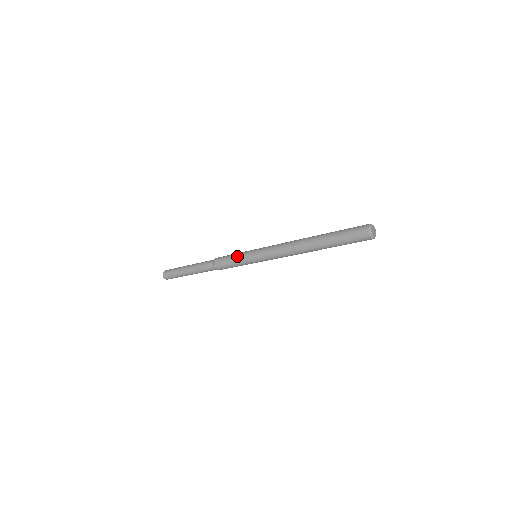
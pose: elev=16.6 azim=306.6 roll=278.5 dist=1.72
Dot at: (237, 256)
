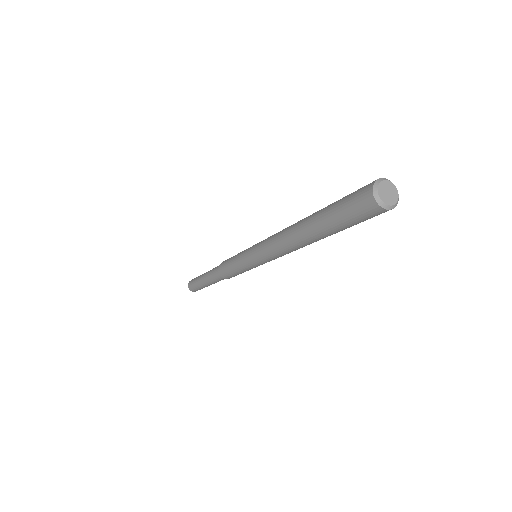
Dot at: (236, 266)
